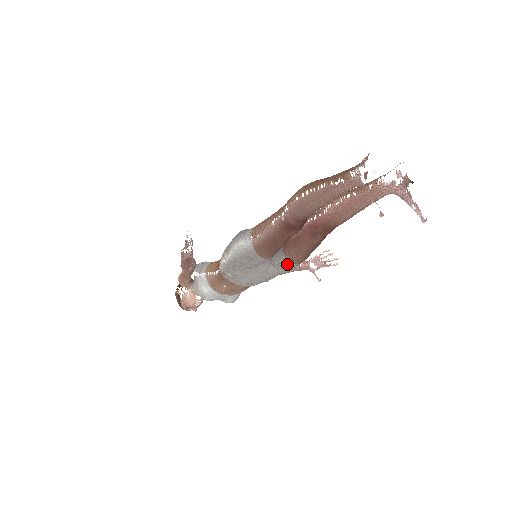
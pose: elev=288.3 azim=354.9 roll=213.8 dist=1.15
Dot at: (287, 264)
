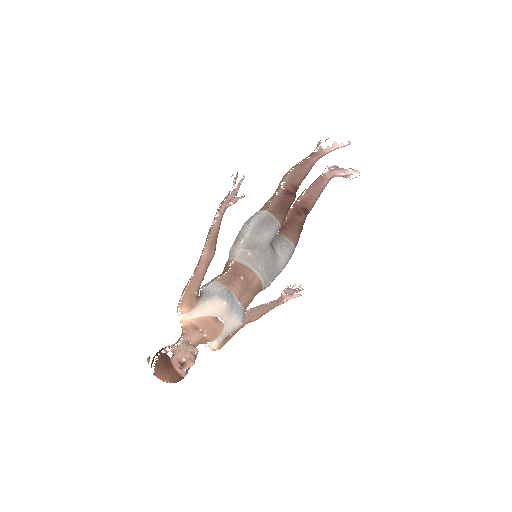
Dot at: (288, 244)
